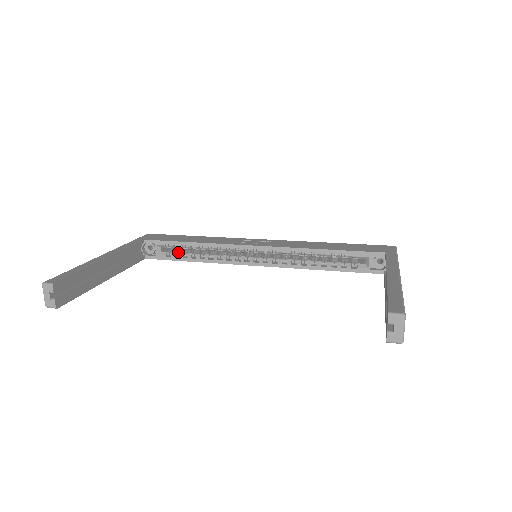
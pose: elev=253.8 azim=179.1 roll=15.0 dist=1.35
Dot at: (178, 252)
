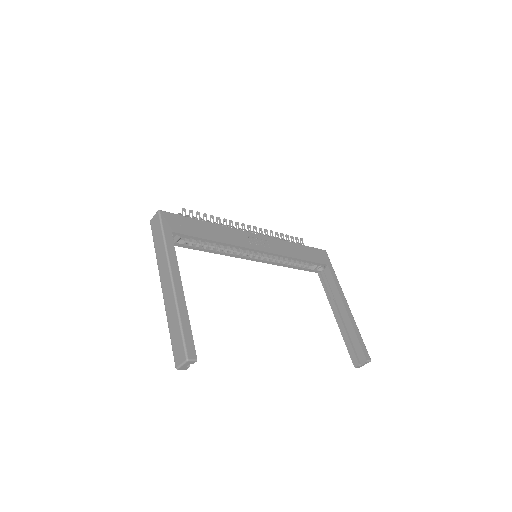
Dot at: (193, 241)
